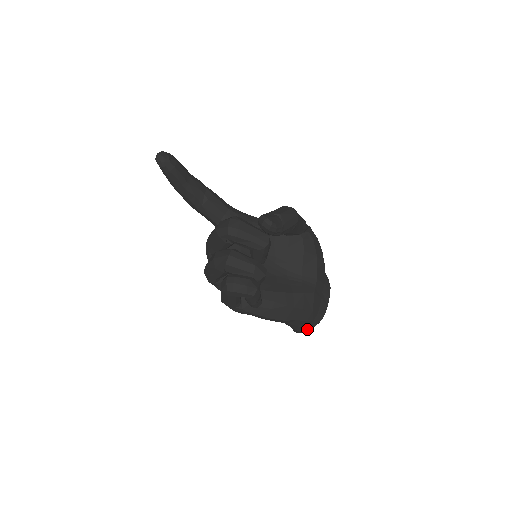
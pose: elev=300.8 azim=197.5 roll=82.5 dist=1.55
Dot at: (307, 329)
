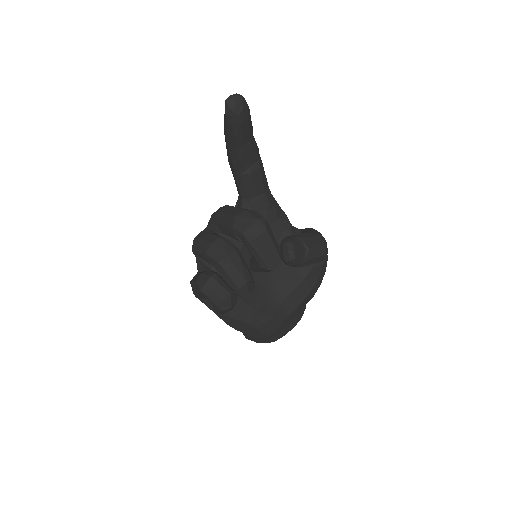
Dot at: (252, 340)
